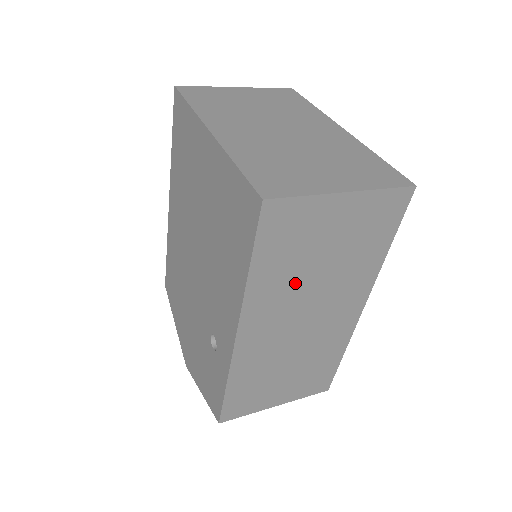
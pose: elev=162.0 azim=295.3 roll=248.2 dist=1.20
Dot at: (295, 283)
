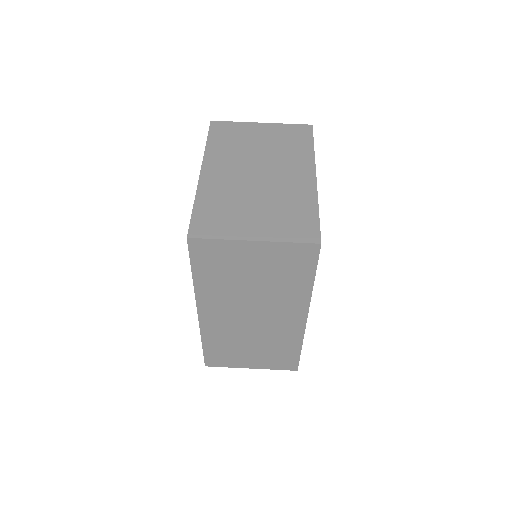
Dot at: (234, 291)
